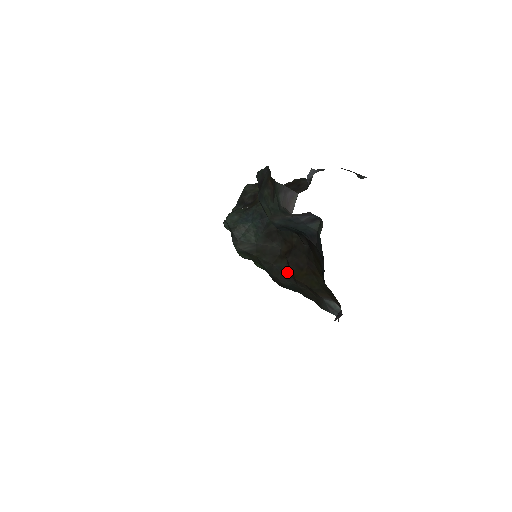
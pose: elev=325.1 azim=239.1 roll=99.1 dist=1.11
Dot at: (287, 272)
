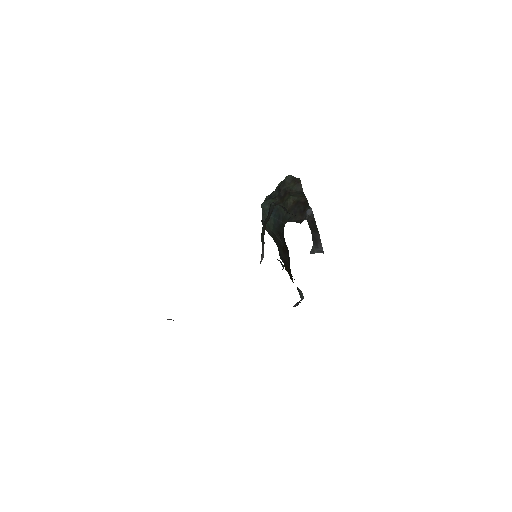
Dot at: occluded
